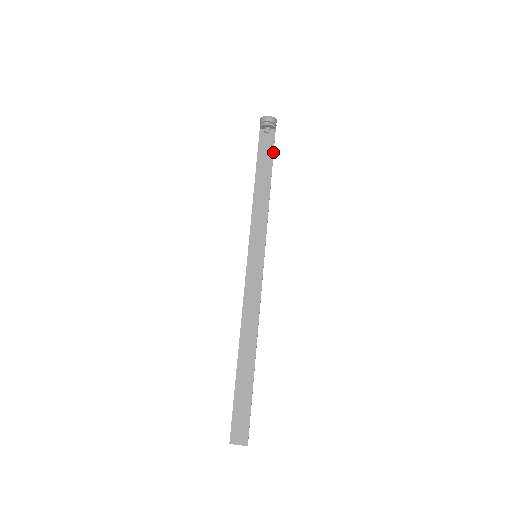
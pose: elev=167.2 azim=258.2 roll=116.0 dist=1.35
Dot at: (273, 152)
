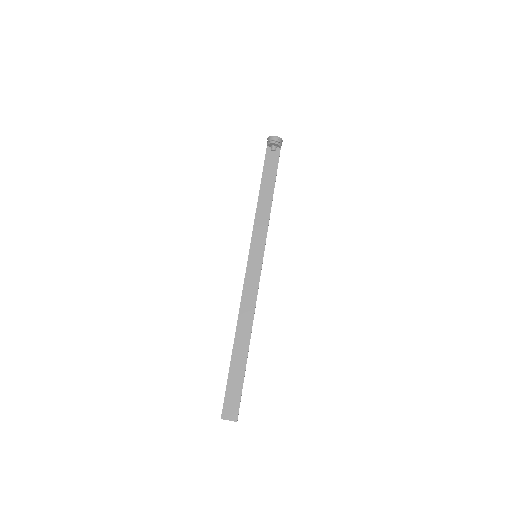
Dot at: (277, 168)
